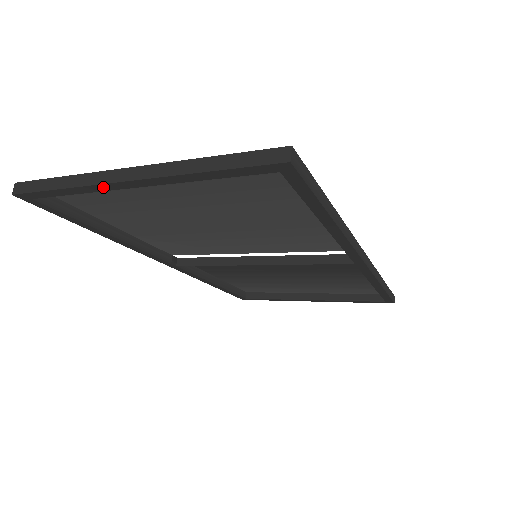
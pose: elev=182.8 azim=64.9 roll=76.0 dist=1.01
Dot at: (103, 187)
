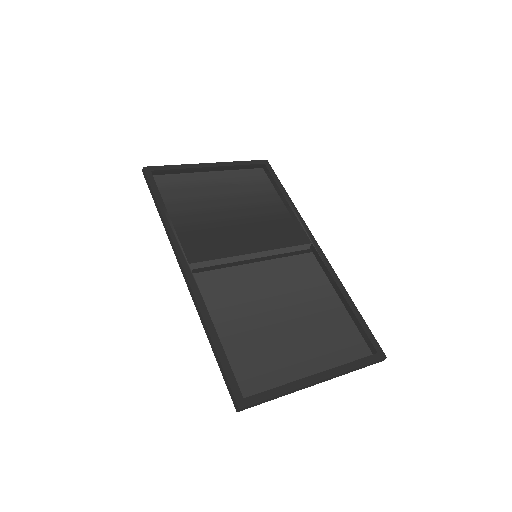
Dot at: occluded
